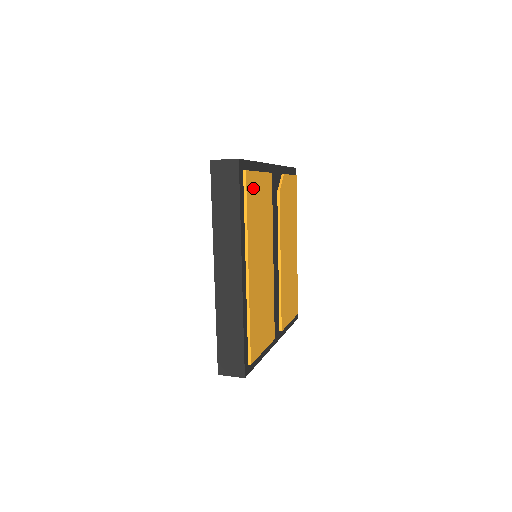
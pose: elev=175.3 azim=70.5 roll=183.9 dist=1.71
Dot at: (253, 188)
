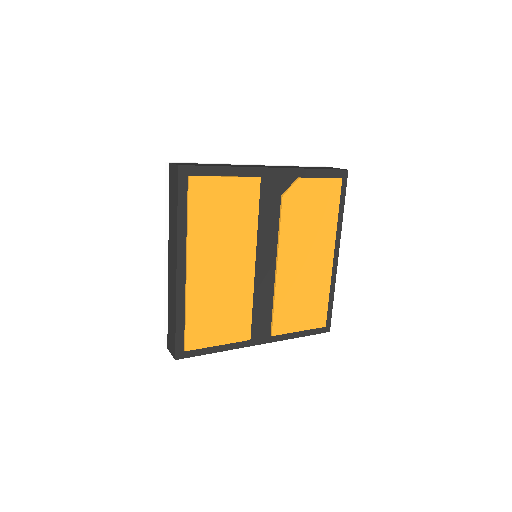
Dot at: (207, 193)
